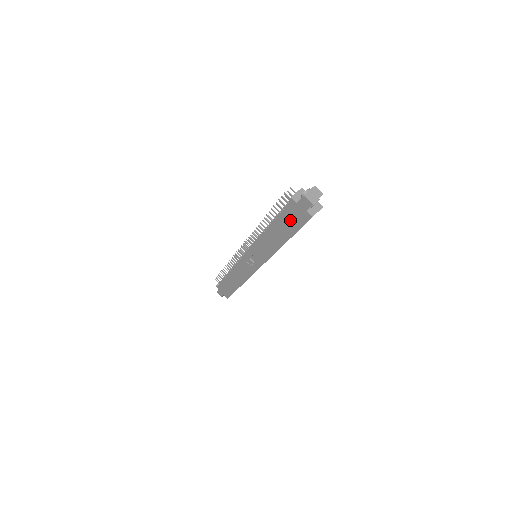
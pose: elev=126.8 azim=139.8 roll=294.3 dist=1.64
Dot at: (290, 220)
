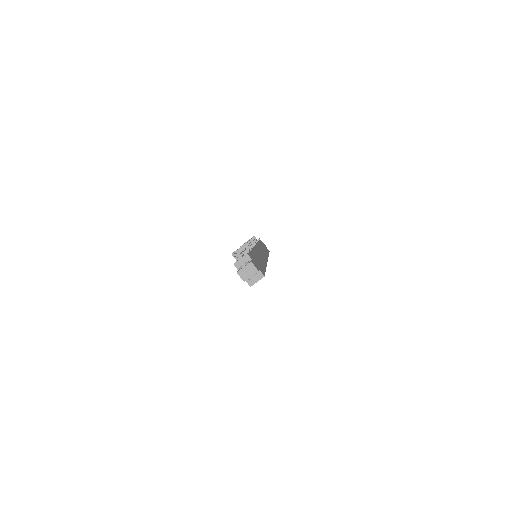
Dot at: occluded
